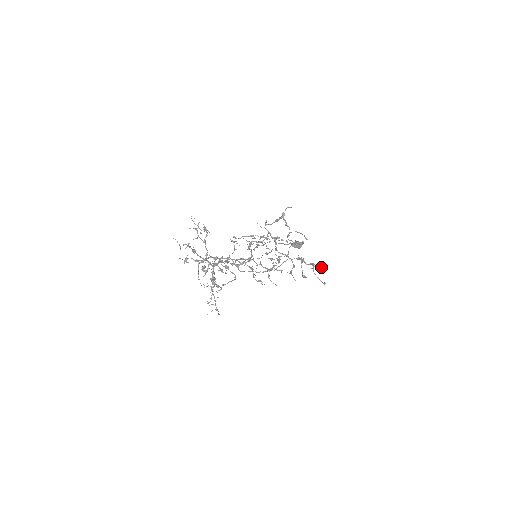
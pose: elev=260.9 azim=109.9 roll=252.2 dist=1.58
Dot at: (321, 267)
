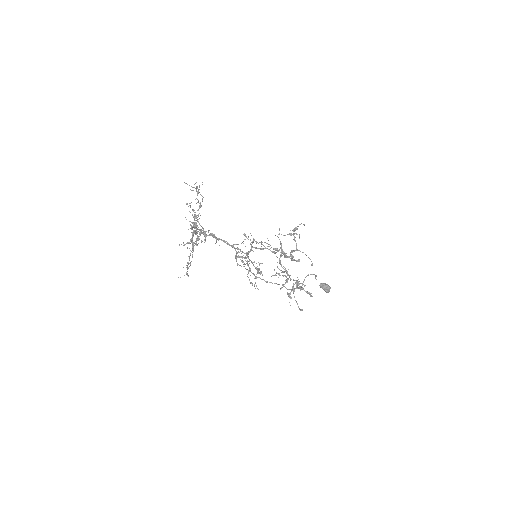
Dot at: occluded
